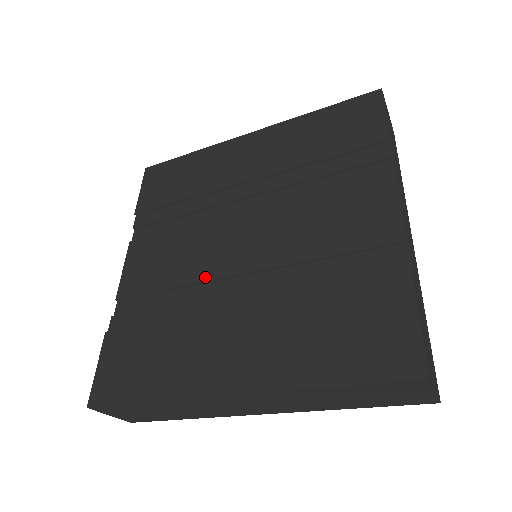
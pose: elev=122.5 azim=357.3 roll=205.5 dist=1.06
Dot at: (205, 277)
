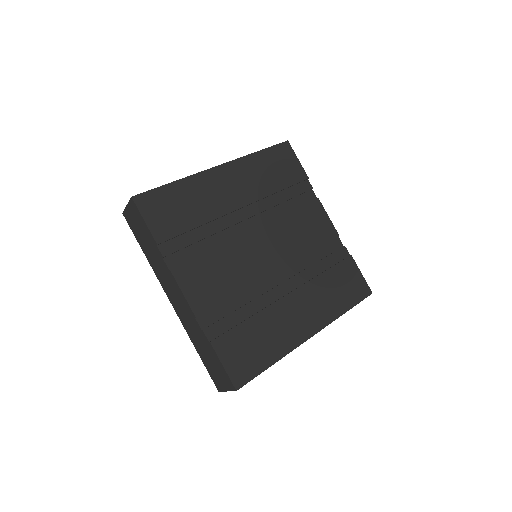
Dot at: (255, 280)
